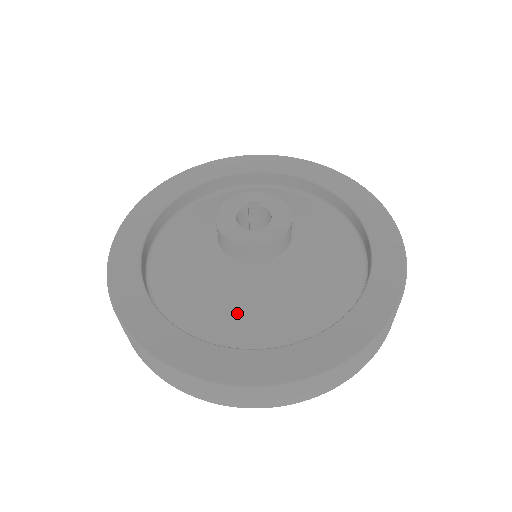
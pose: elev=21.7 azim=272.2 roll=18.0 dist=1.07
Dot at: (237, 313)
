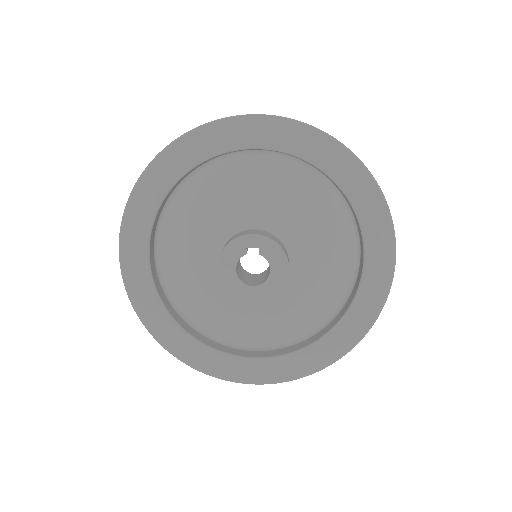
Dot at: (242, 325)
